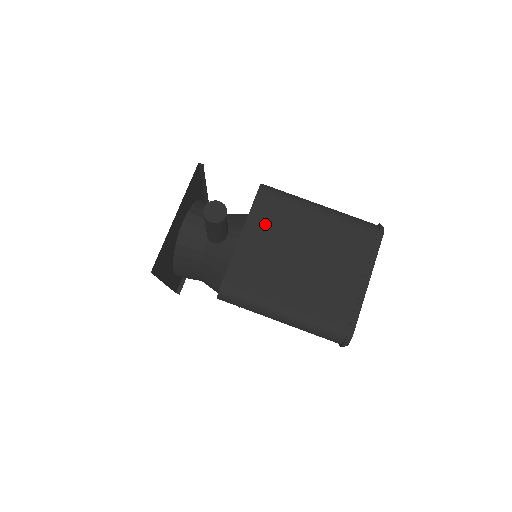
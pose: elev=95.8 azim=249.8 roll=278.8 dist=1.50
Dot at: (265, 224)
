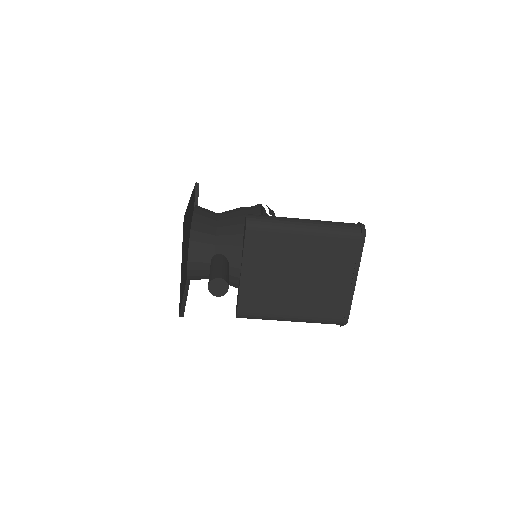
Dot at: (260, 257)
